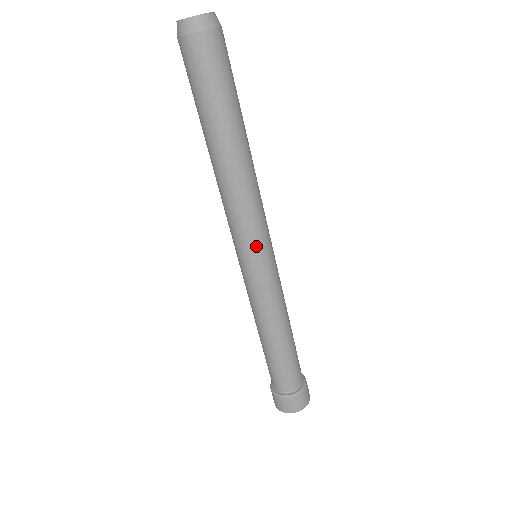
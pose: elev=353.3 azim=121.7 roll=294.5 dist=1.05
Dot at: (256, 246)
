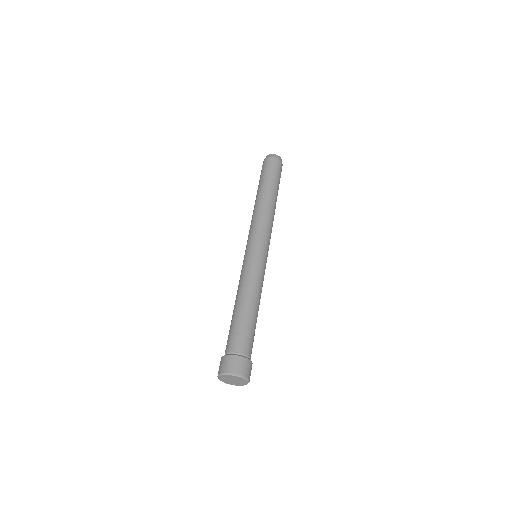
Dot at: (251, 240)
